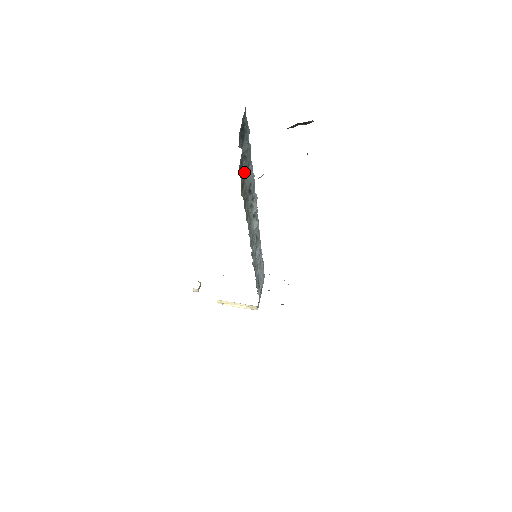
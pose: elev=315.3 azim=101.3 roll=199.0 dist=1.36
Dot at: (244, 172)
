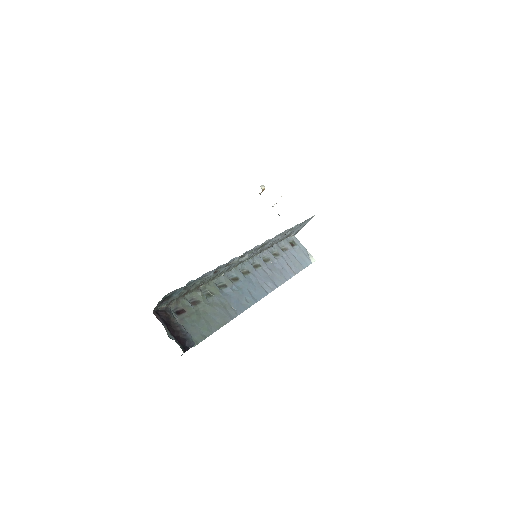
Dot at: (188, 289)
